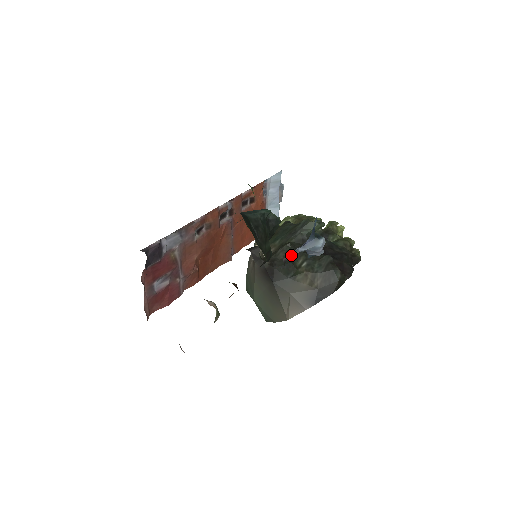
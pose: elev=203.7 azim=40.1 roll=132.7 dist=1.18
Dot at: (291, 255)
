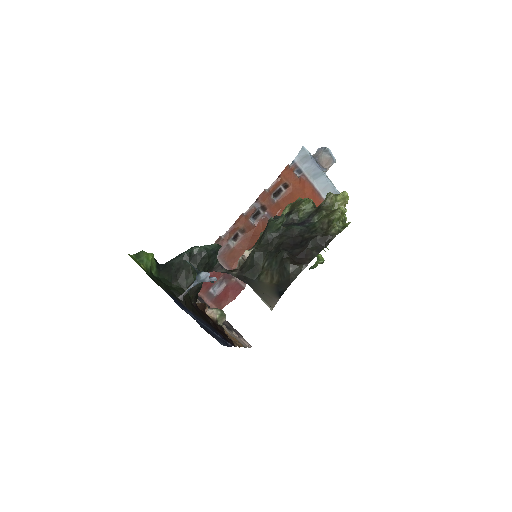
Dot at: occluded
